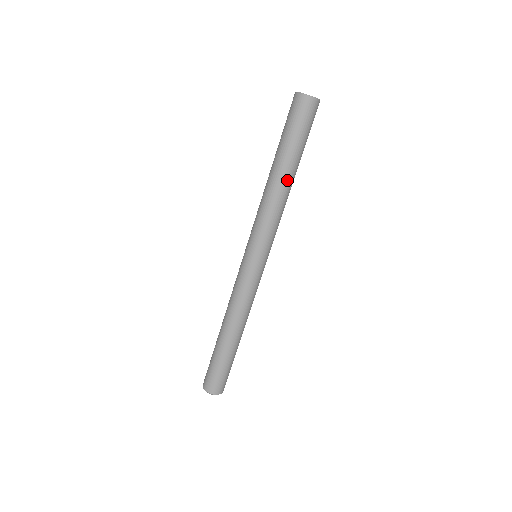
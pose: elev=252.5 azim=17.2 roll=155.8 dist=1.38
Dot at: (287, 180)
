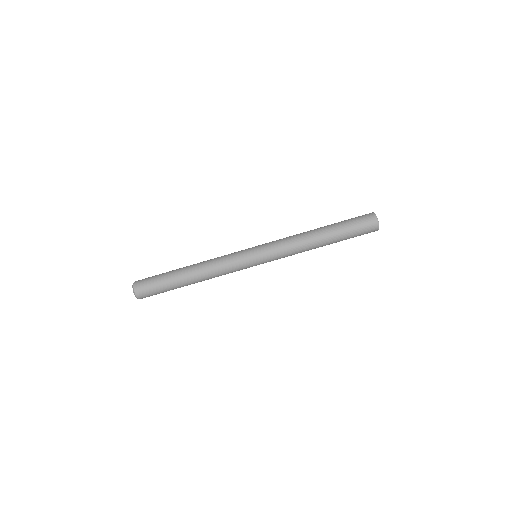
Dot at: (319, 236)
